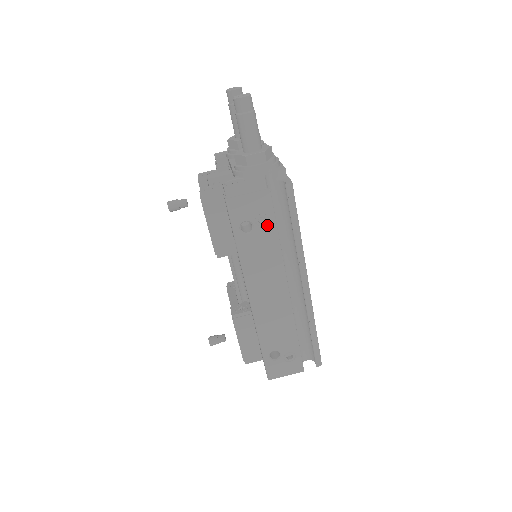
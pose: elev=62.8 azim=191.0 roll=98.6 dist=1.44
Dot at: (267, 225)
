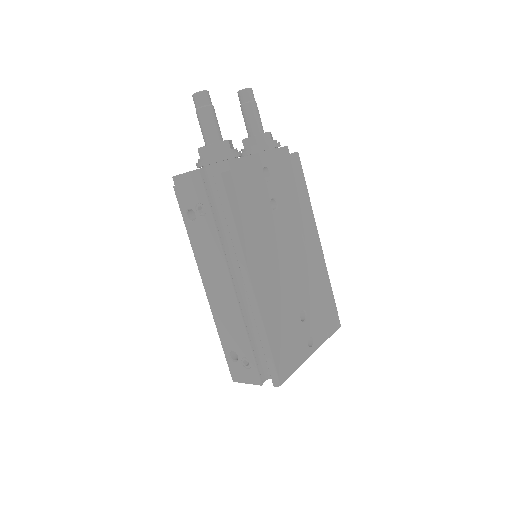
Dot at: (205, 215)
